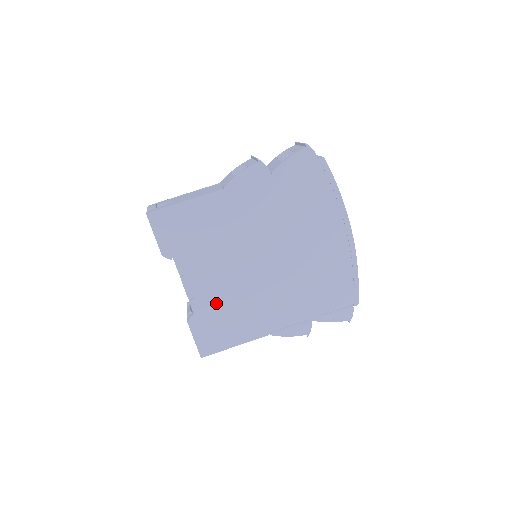
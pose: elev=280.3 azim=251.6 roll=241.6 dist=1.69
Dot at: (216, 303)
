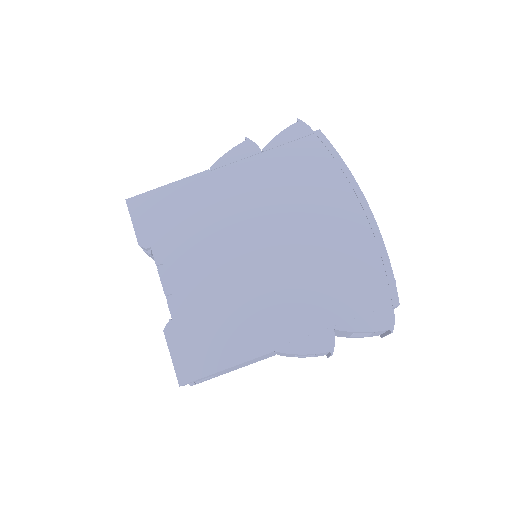
Dot at: (201, 304)
